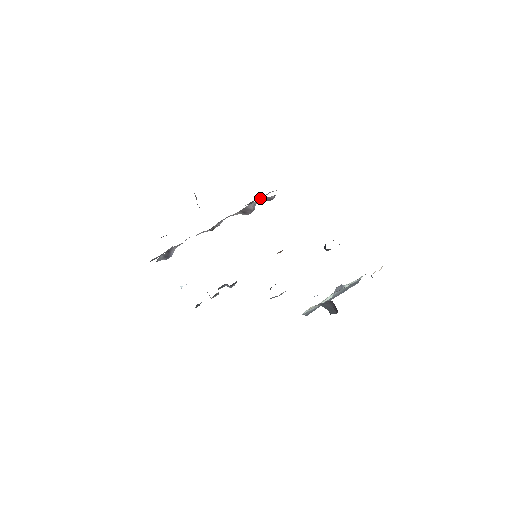
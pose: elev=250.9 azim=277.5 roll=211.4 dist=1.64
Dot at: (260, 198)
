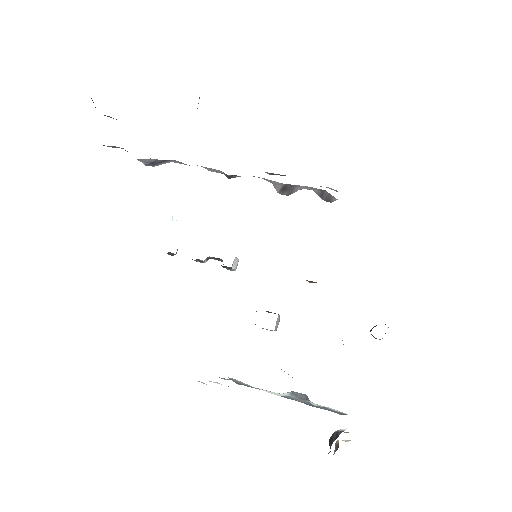
Dot at: occluded
